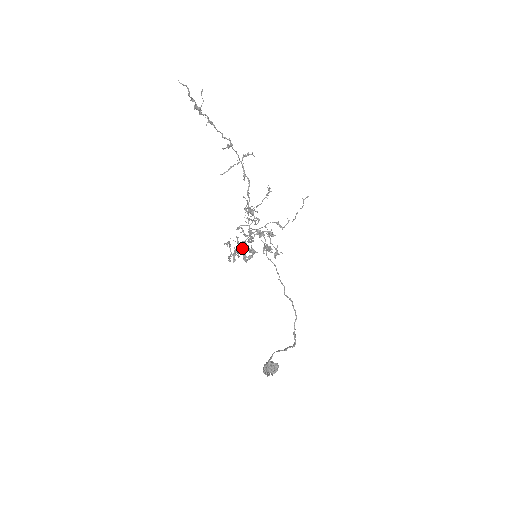
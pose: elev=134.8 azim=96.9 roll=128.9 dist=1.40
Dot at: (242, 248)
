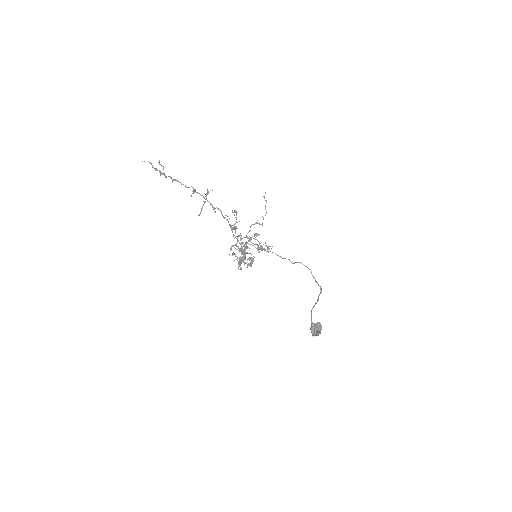
Dot at: (244, 251)
